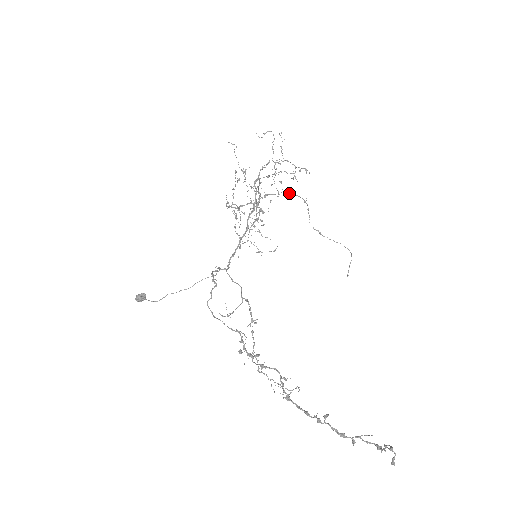
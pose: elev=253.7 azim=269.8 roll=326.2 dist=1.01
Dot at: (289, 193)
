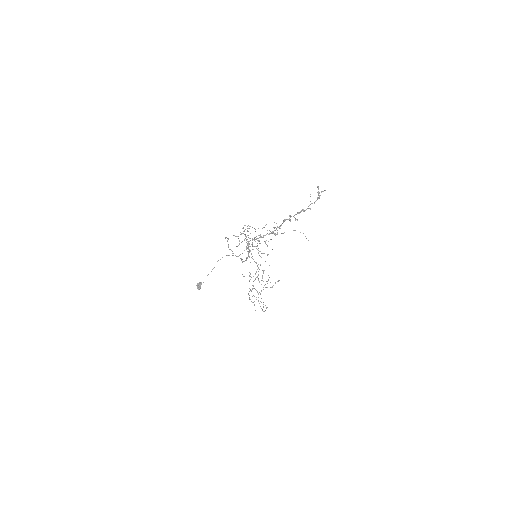
Dot at: occluded
